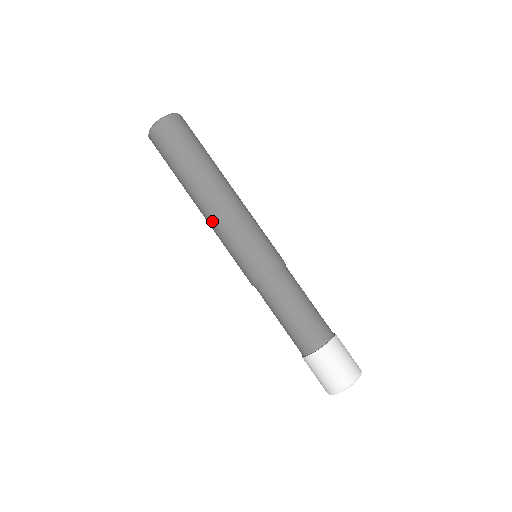
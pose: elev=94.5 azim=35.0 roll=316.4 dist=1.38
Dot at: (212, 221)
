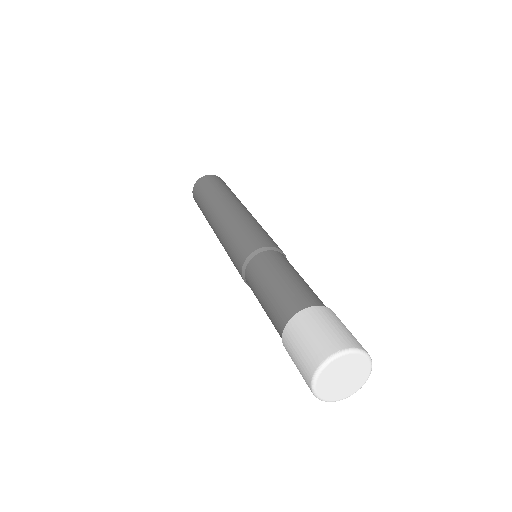
Dot at: (225, 218)
